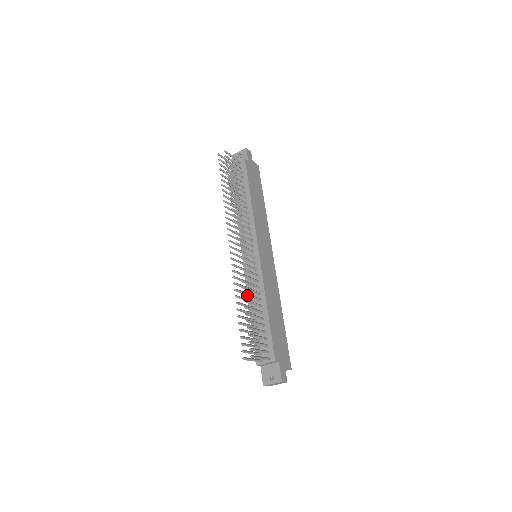
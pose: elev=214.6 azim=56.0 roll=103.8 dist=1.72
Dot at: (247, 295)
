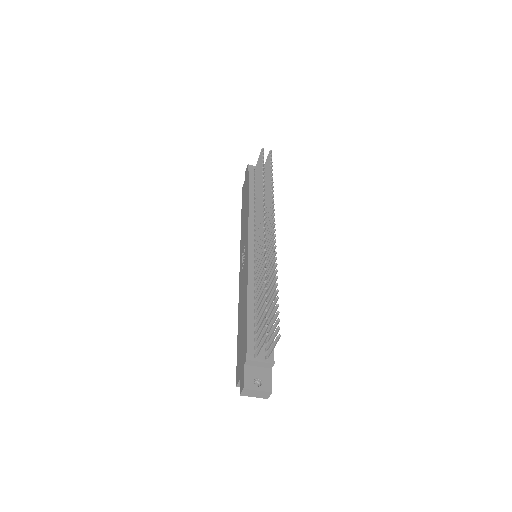
Dot at: occluded
